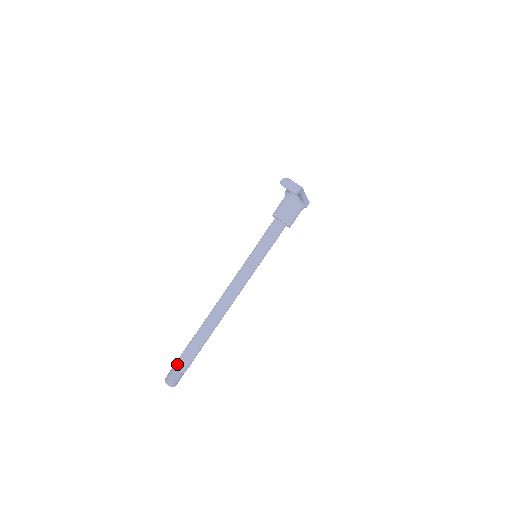
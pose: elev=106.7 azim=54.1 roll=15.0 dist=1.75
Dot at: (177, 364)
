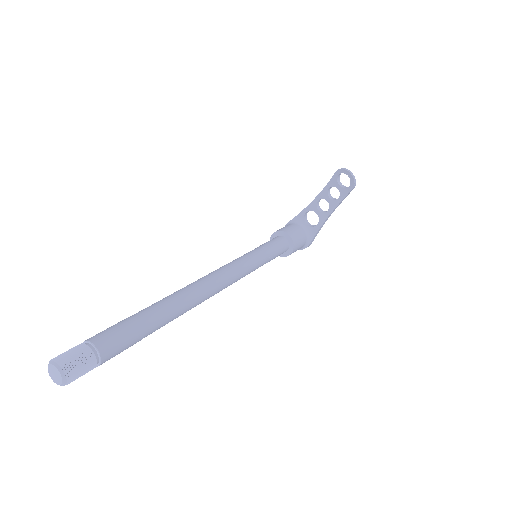
Dot at: (96, 337)
